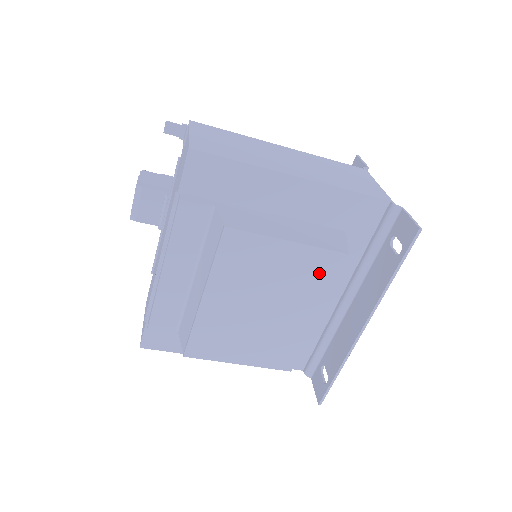
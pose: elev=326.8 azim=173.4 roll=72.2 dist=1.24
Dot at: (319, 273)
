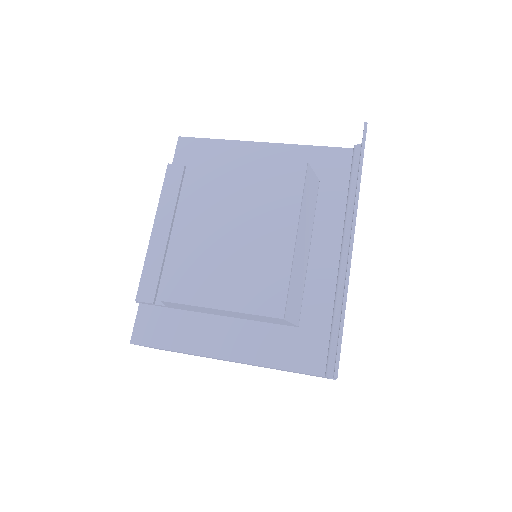
Dot at: (284, 183)
